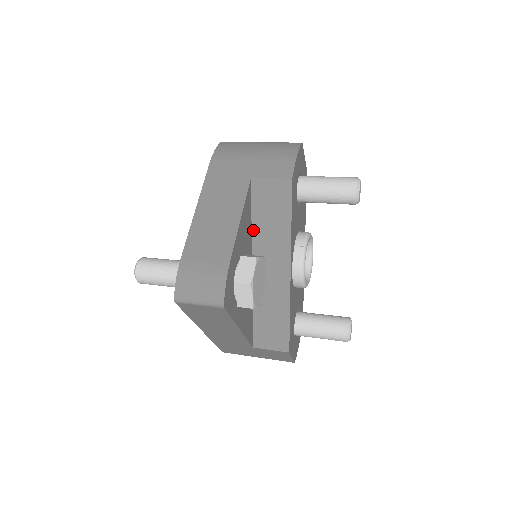
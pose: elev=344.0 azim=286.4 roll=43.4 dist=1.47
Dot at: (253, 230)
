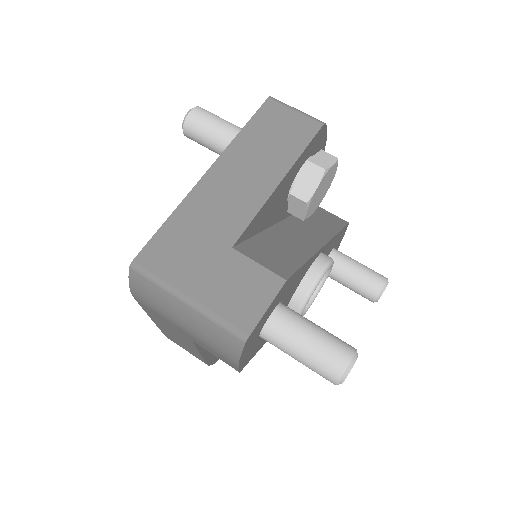
Dot at: occluded
